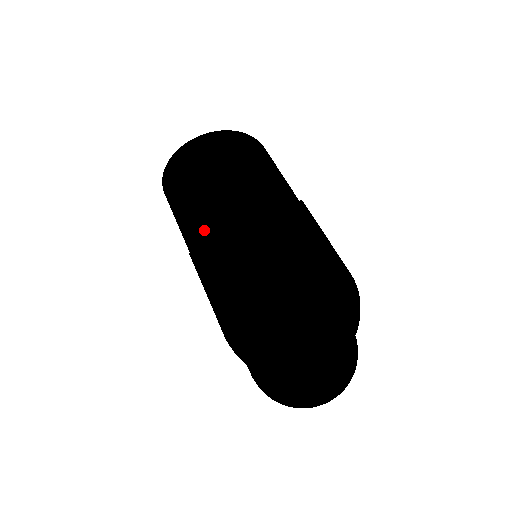
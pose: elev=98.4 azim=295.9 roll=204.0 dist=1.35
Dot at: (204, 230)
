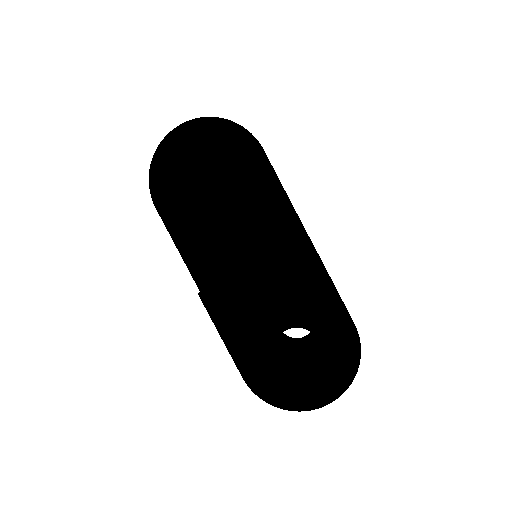
Dot at: (207, 259)
